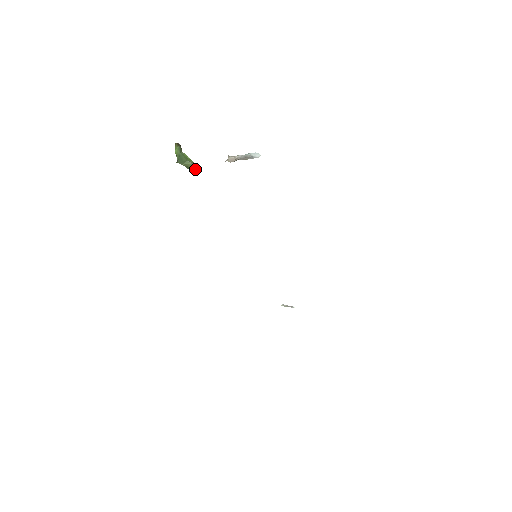
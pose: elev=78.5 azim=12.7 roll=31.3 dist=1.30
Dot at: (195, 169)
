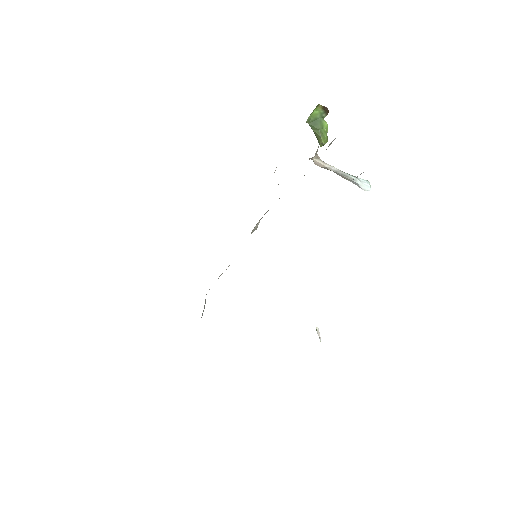
Dot at: (322, 144)
